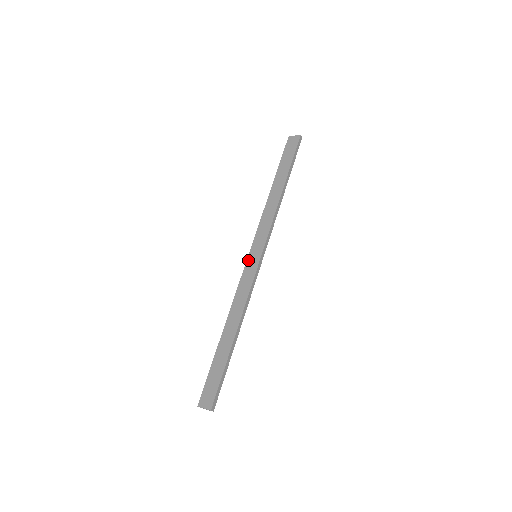
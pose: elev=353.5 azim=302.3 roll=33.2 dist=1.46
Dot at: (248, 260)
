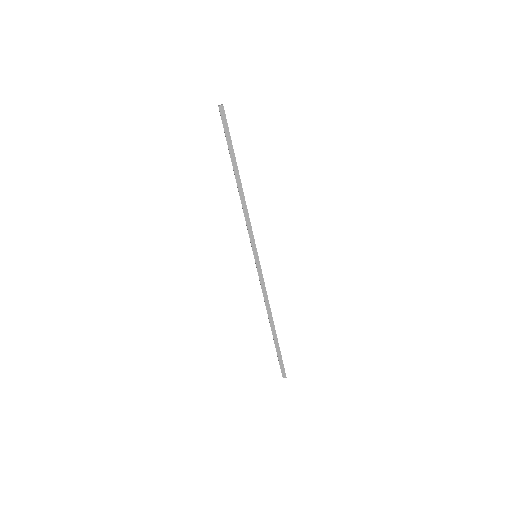
Dot at: occluded
